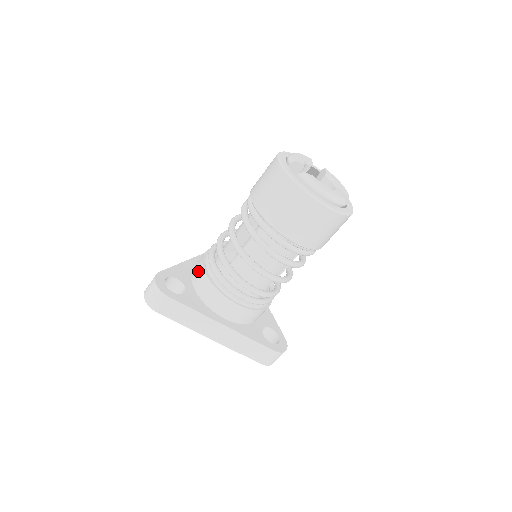
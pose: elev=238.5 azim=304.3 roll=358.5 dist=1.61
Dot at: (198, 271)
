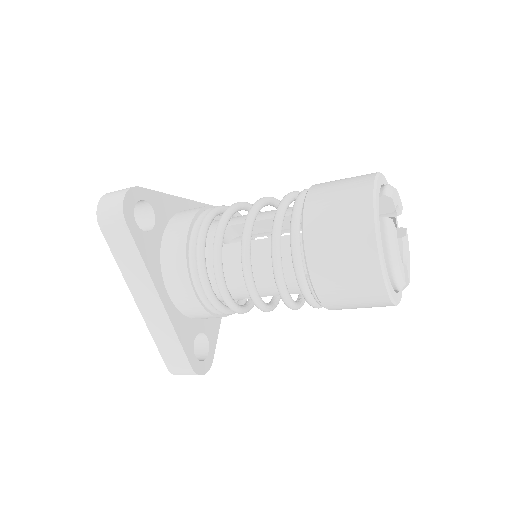
Dot at: (183, 220)
